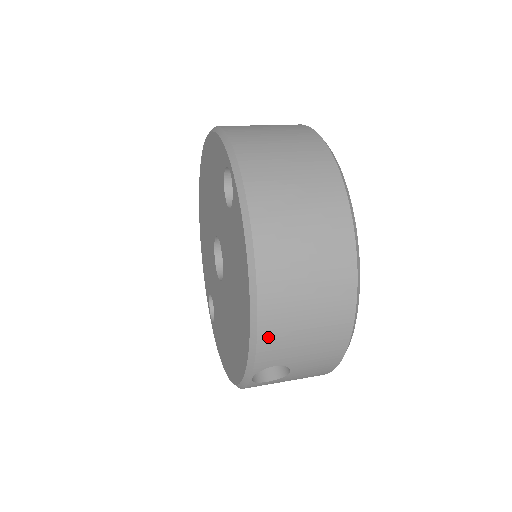
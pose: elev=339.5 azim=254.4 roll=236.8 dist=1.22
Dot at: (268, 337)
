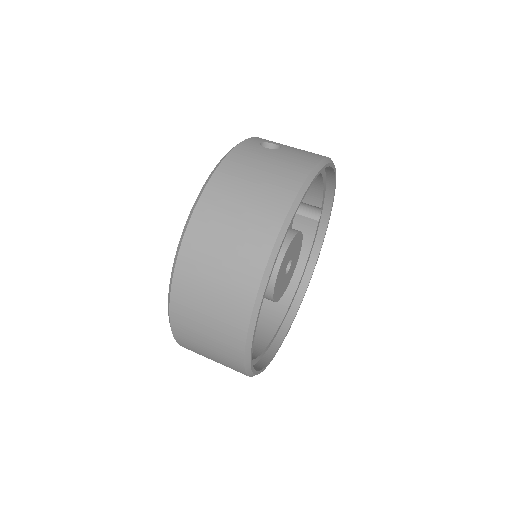
Dot at: occluded
